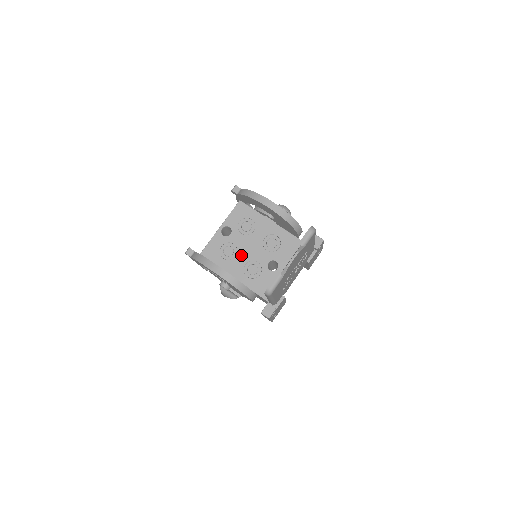
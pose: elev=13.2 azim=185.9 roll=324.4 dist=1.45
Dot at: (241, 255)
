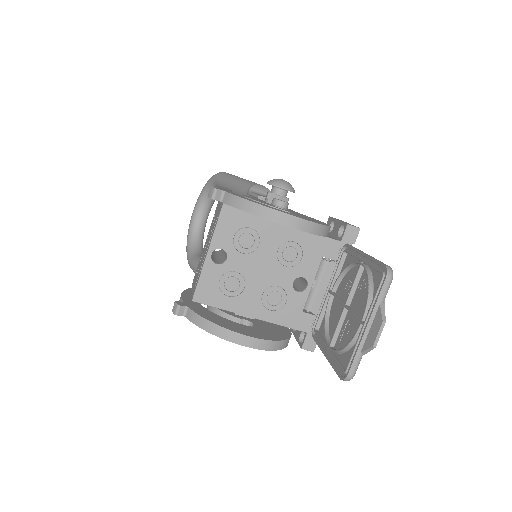
Dot at: (252, 284)
